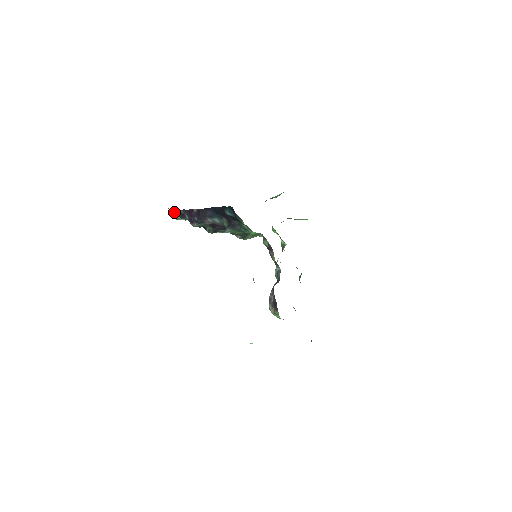
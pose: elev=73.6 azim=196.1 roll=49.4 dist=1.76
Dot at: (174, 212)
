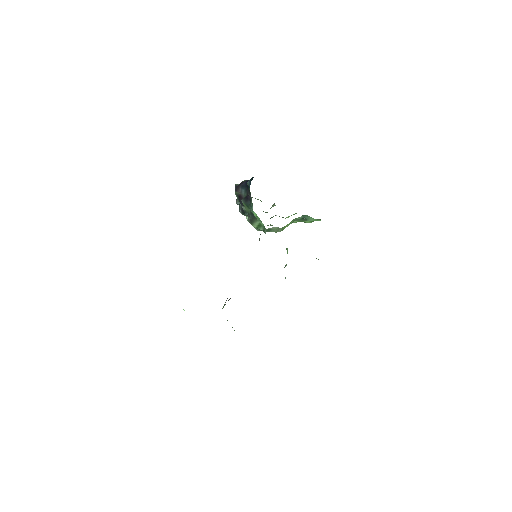
Dot at: occluded
